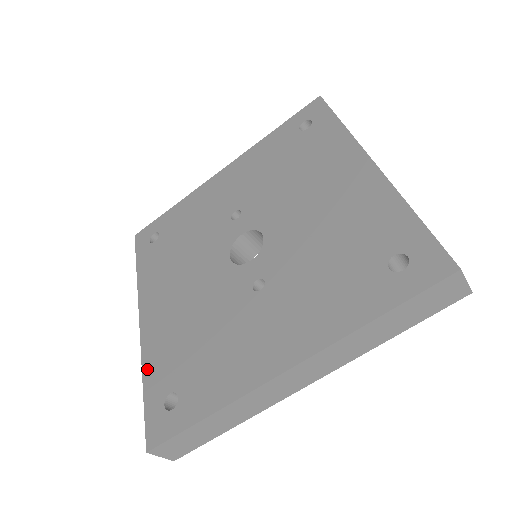
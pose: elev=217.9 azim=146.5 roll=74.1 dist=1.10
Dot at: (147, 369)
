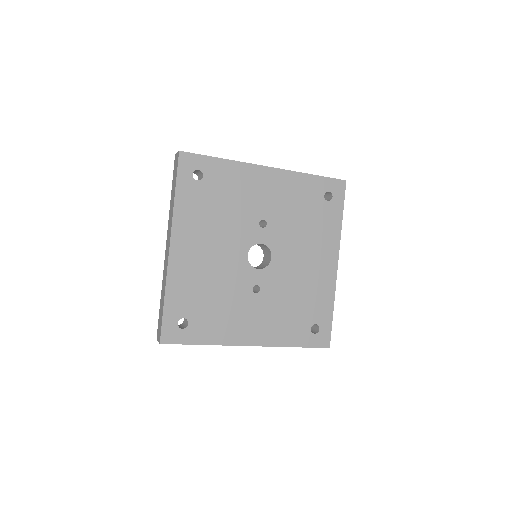
Dot at: (170, 291)
